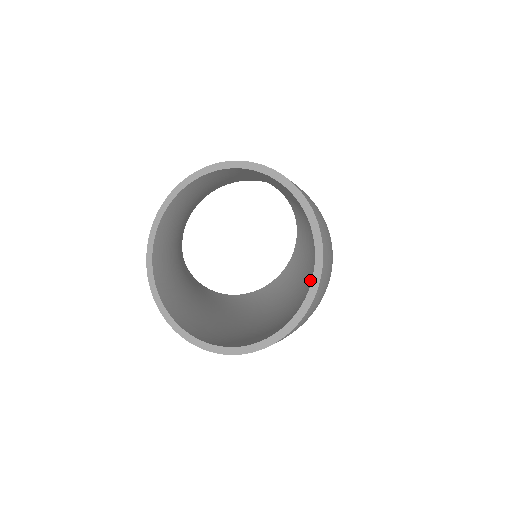
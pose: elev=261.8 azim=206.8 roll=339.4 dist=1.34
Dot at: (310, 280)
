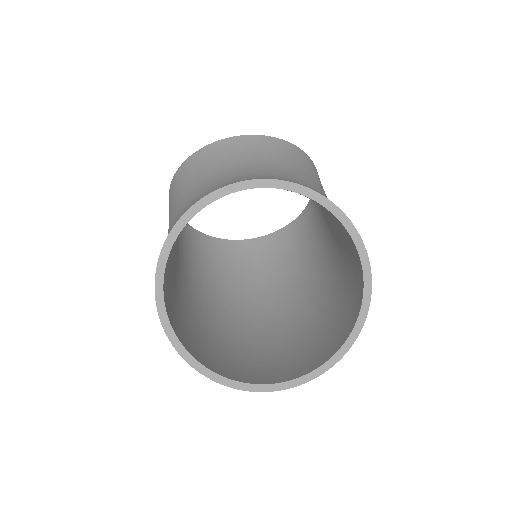
Dot at: (259, 294)
